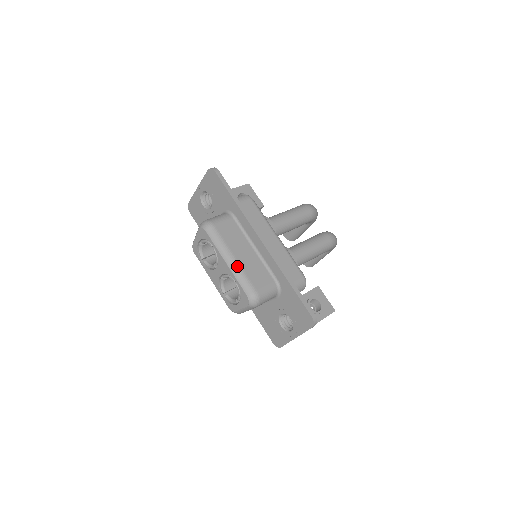
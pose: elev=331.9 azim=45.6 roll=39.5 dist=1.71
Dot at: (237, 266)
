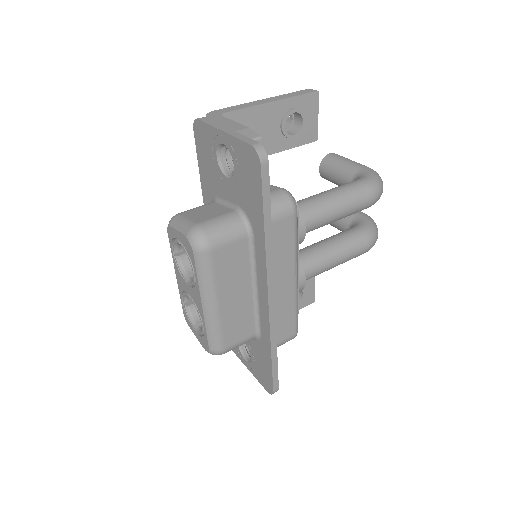
Dot at: (215, 315)
